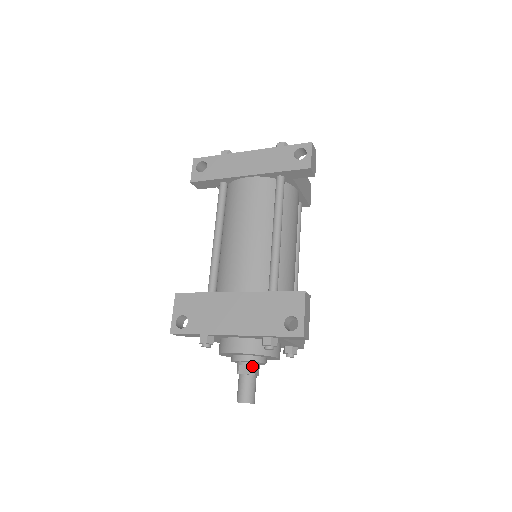
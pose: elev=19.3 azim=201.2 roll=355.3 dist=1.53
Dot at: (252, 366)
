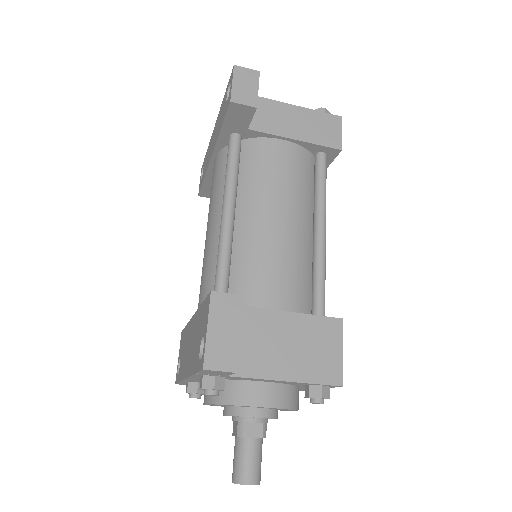
Dot at: (239, 423)
